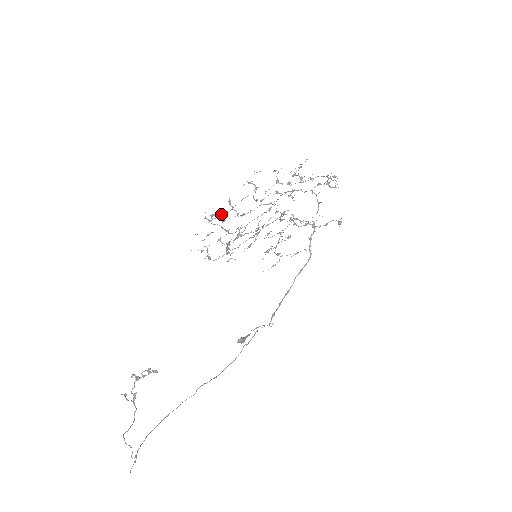
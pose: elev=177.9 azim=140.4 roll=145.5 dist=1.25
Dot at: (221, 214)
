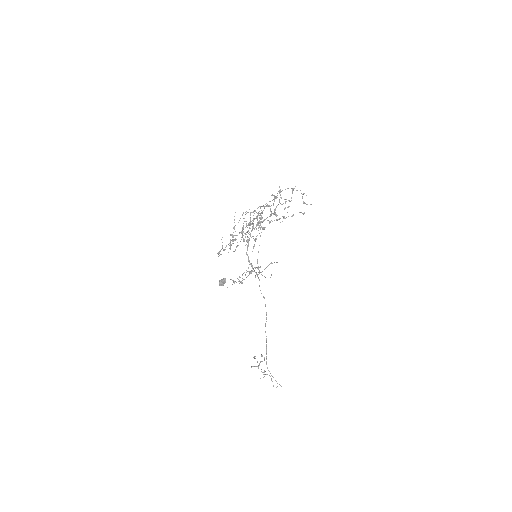
Dot at: occluded
